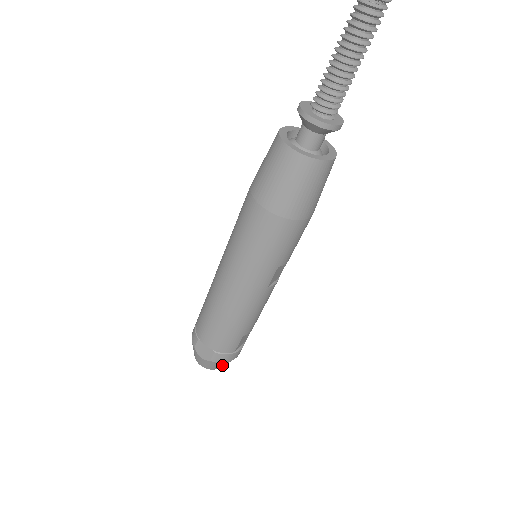
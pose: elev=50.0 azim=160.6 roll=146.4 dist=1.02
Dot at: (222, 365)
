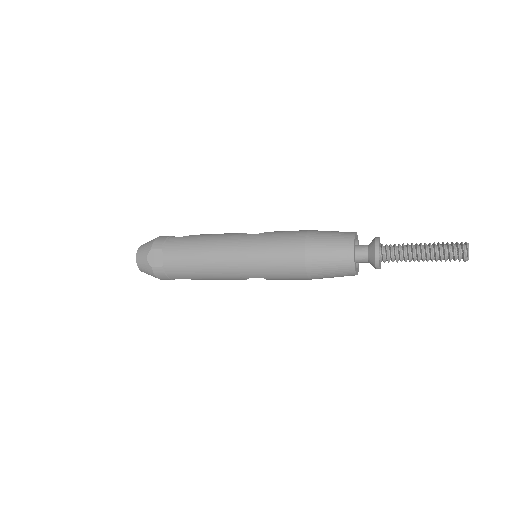
Dot at: (150, 274)
